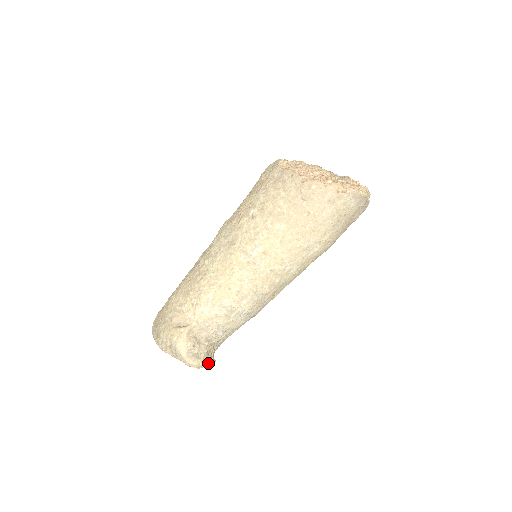
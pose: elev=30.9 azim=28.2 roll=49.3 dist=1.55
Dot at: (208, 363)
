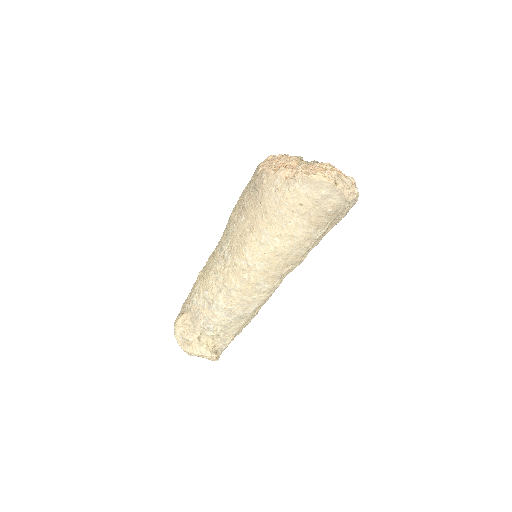
Dot at: (200, 353)
